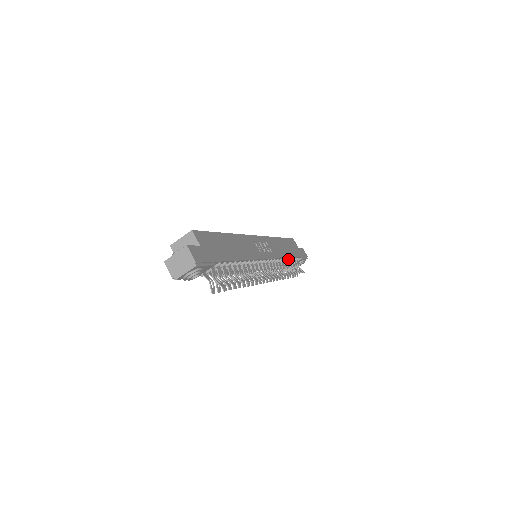
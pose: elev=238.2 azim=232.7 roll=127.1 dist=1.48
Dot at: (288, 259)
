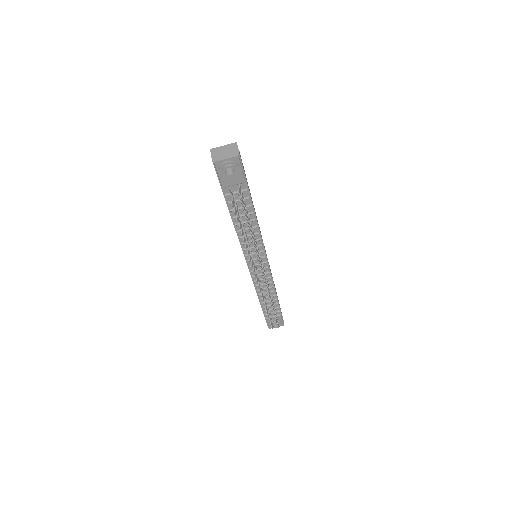
Dot at: (274, 294)
